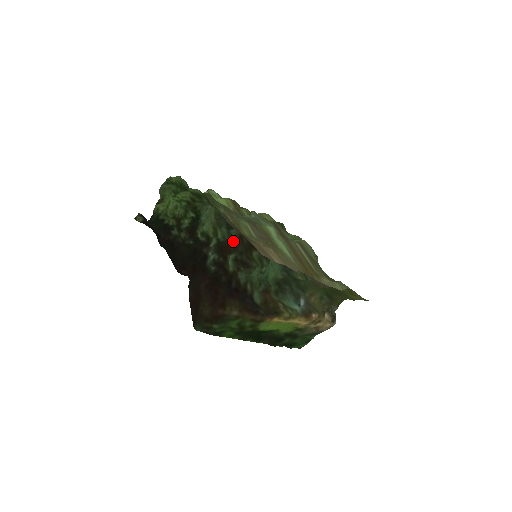
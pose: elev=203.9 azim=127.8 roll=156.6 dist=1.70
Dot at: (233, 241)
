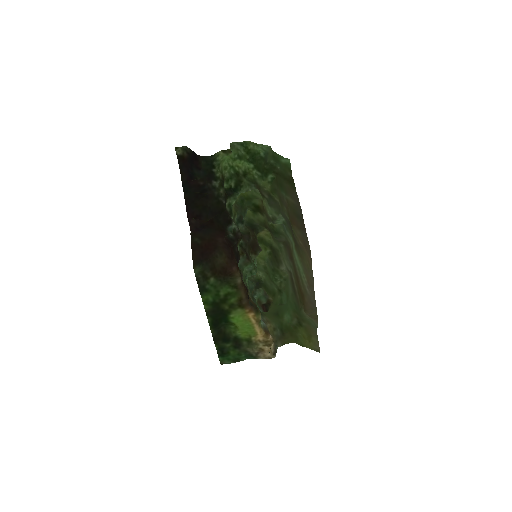
Dot at: occluded
